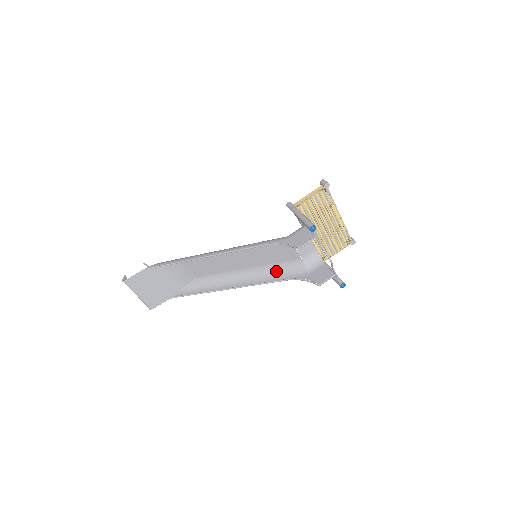
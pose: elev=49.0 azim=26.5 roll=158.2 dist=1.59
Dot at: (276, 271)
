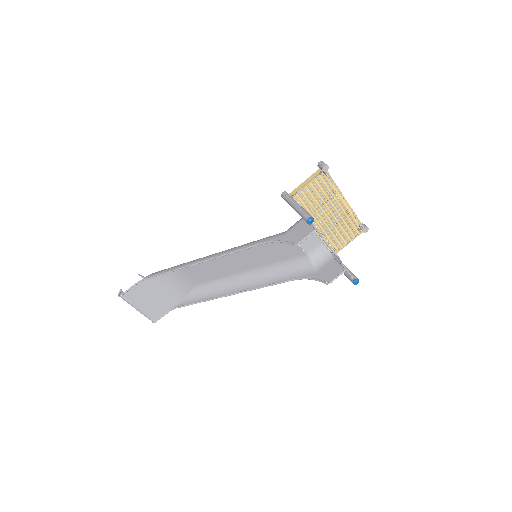
Dot at: (280, 271)
